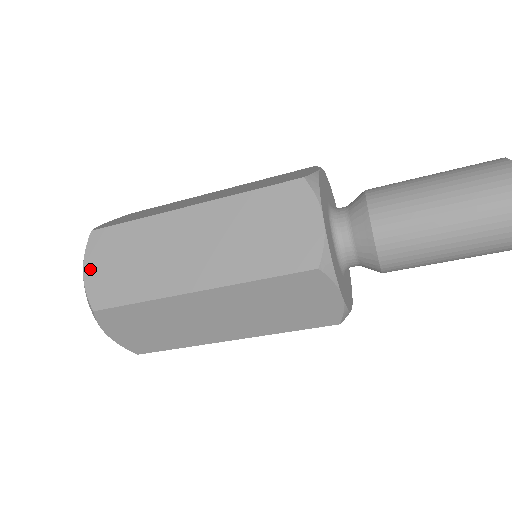
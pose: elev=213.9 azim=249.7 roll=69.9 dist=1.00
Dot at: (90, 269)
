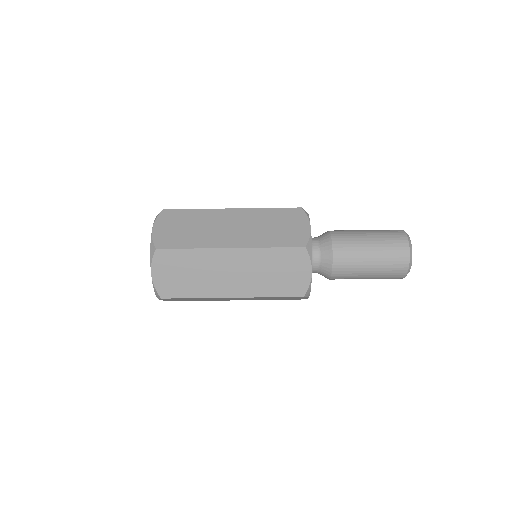
Dot at: (157, 274)
